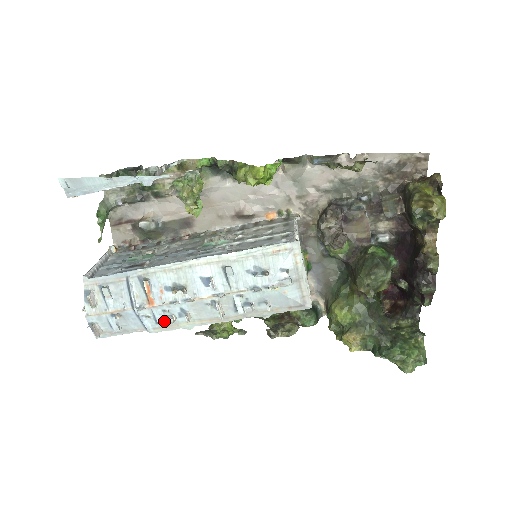
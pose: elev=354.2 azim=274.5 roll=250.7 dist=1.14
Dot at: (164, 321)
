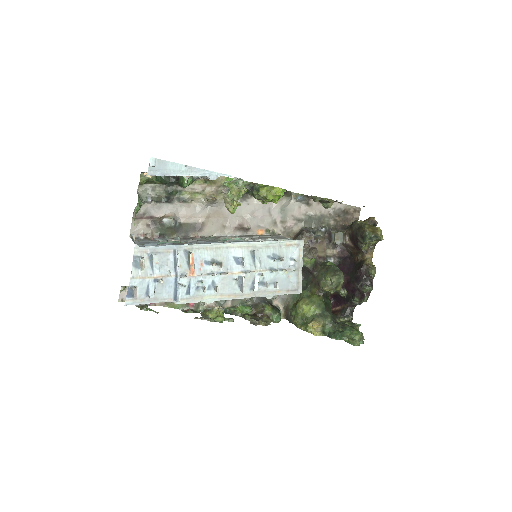
Dot at: (194, 292)
